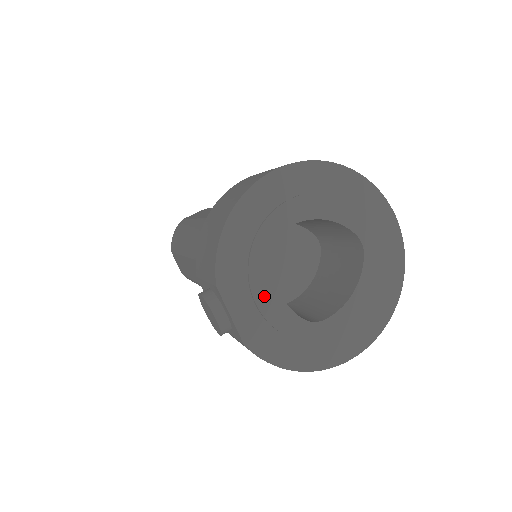
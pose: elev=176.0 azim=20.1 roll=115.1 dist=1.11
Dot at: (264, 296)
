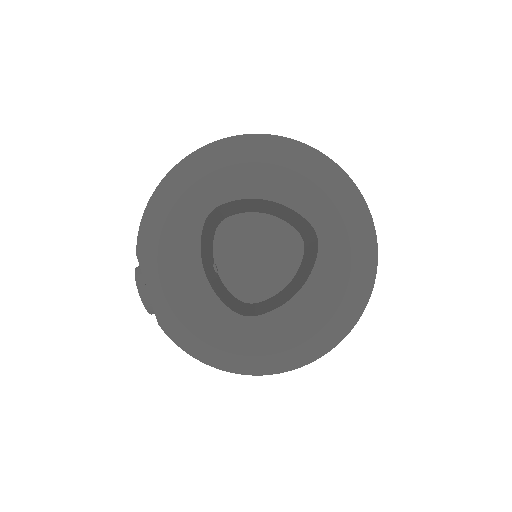
Dot at: (187, 274)
